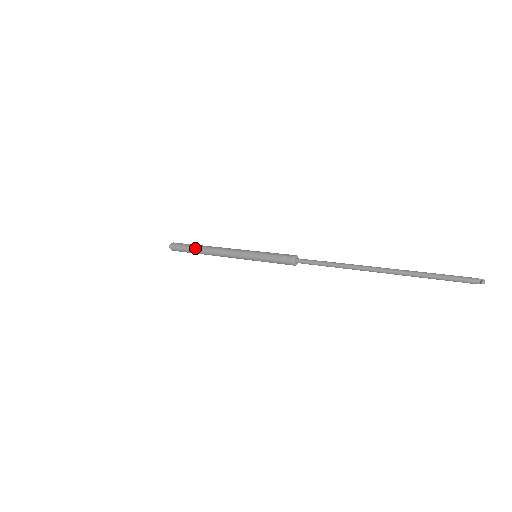
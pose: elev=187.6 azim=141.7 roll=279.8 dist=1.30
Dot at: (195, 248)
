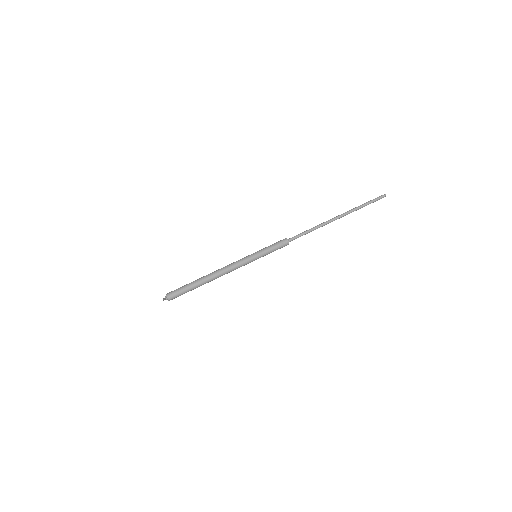
Dot at: (199, 284)
